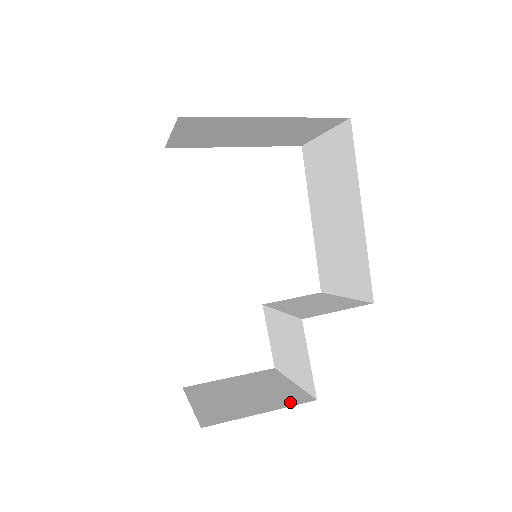
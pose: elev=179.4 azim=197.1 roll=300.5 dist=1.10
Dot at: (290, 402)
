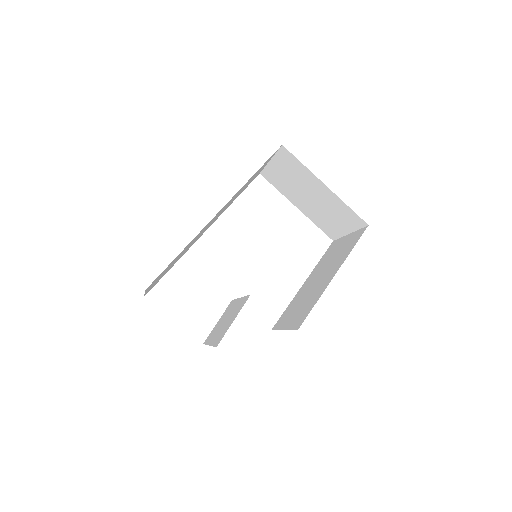
Dot at: occluded
